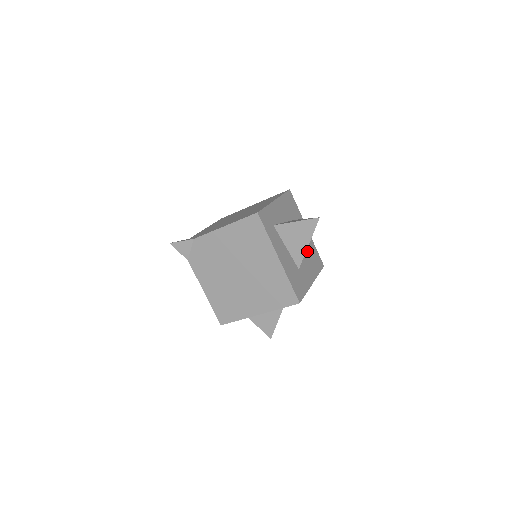
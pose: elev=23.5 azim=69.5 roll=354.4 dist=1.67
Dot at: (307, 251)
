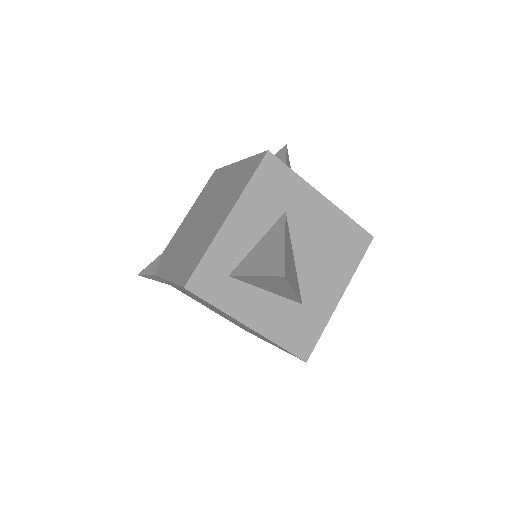
Dot at: (325, 247)
